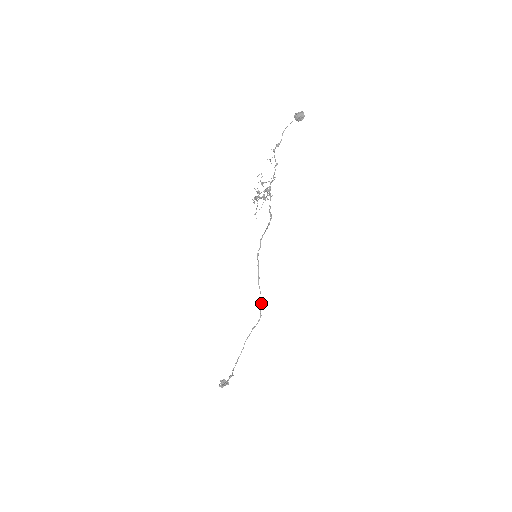
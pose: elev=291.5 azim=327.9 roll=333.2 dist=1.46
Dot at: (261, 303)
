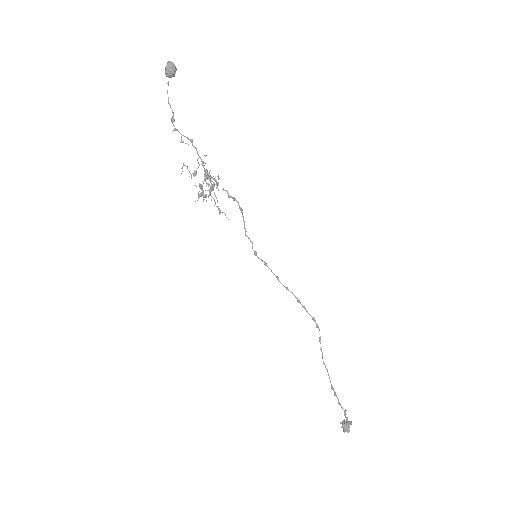
Dot at: (302, 305)
